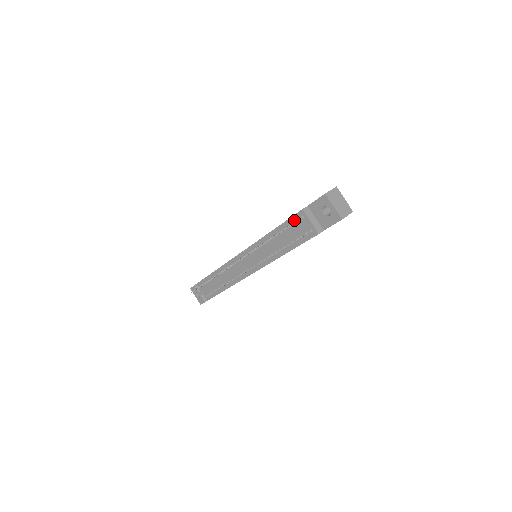
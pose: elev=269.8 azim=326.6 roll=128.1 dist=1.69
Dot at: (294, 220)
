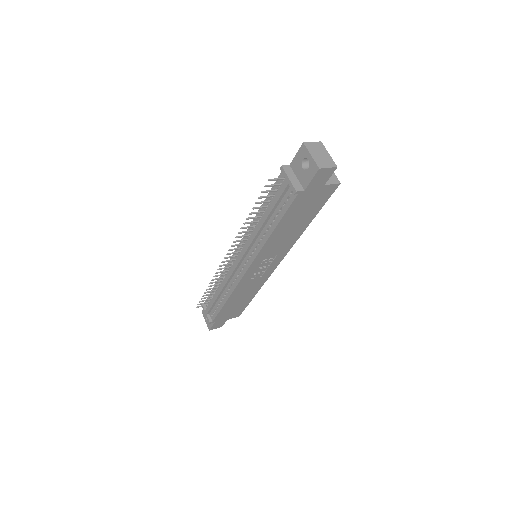
Dot at: (277, 185)
